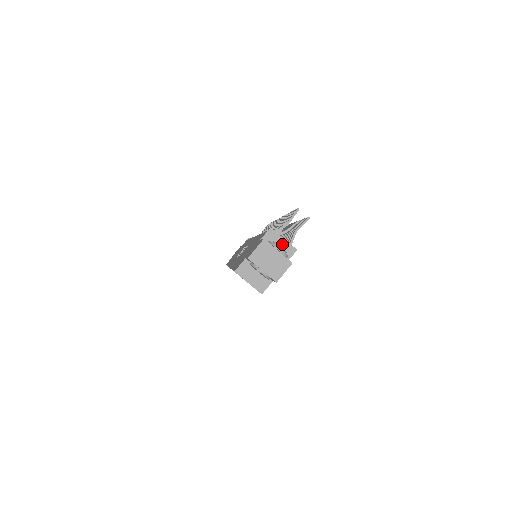
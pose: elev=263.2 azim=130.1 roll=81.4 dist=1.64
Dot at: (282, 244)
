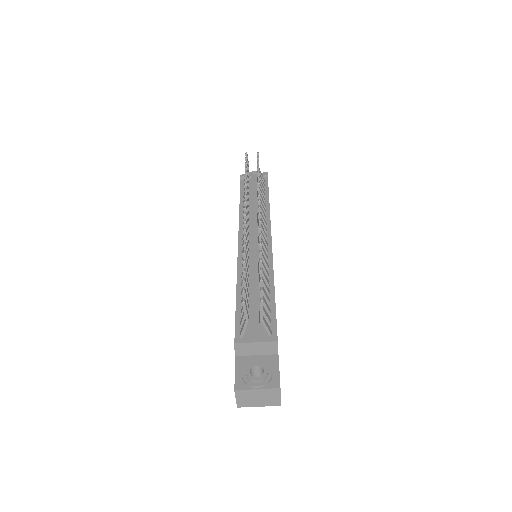
Dot at: (258, 347)
